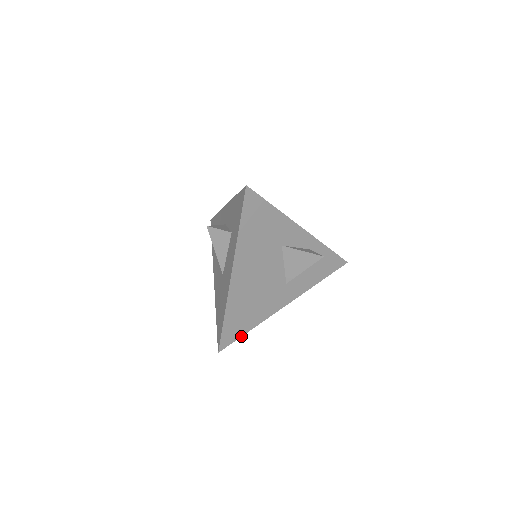
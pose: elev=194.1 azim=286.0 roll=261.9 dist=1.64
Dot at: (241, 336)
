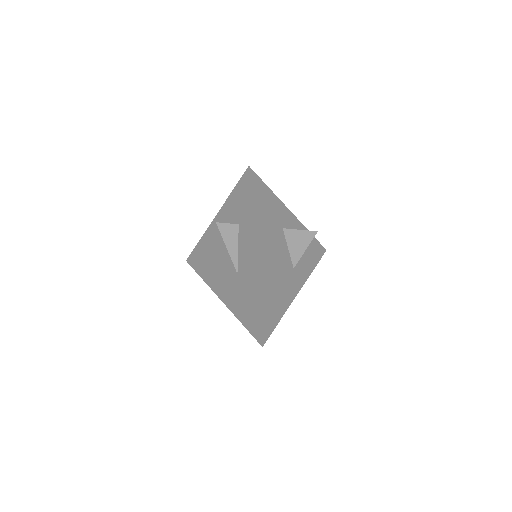
Dot at: (275, 327)
